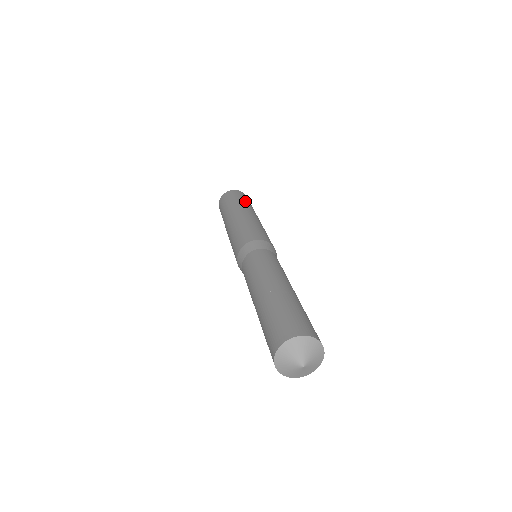
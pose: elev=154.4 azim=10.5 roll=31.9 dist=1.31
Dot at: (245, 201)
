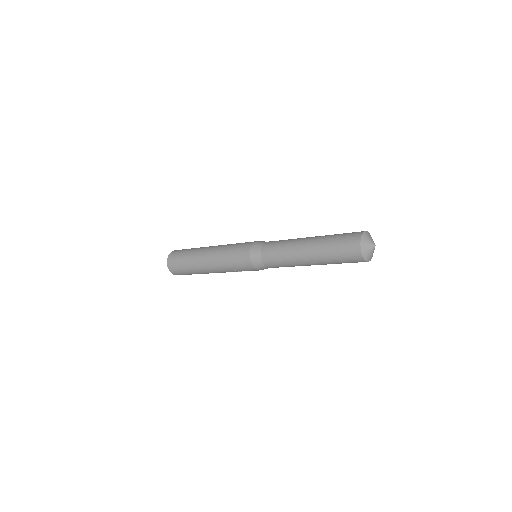
Dot at: occluded
